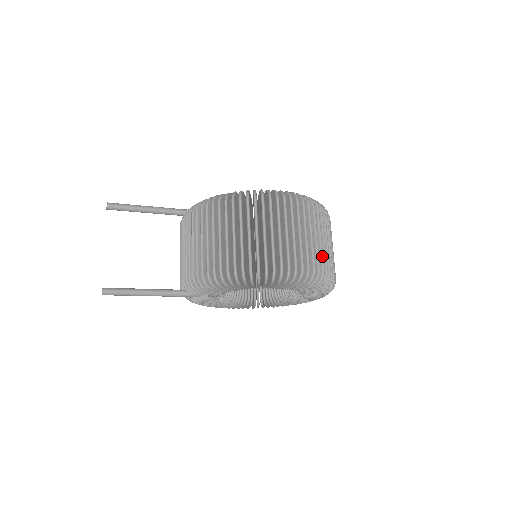
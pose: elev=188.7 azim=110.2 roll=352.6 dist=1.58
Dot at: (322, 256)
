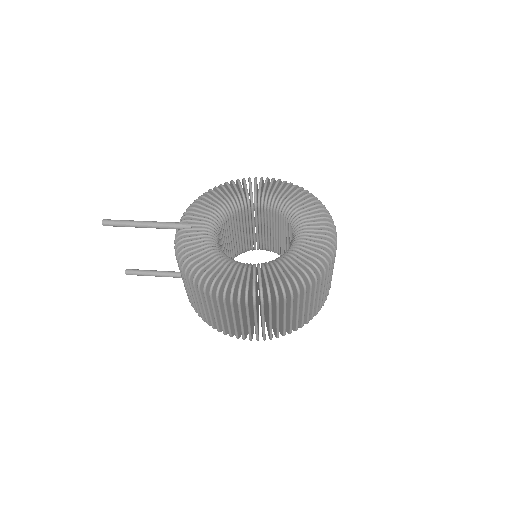
Dot at: (290, 325)
